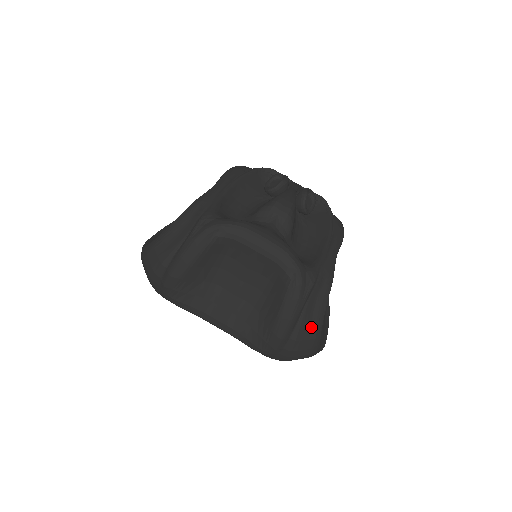
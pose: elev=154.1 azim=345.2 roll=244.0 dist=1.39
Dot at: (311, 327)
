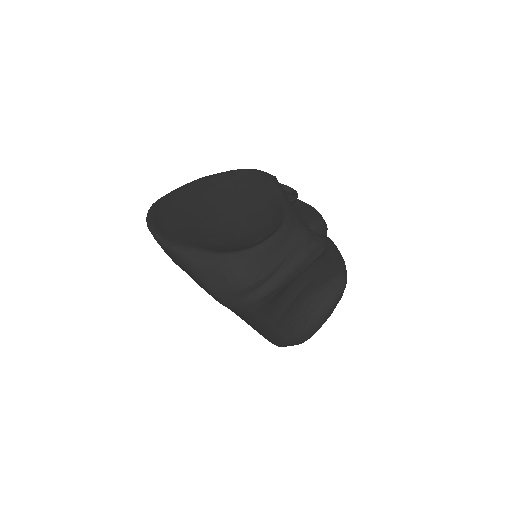
Dot at: occluded
